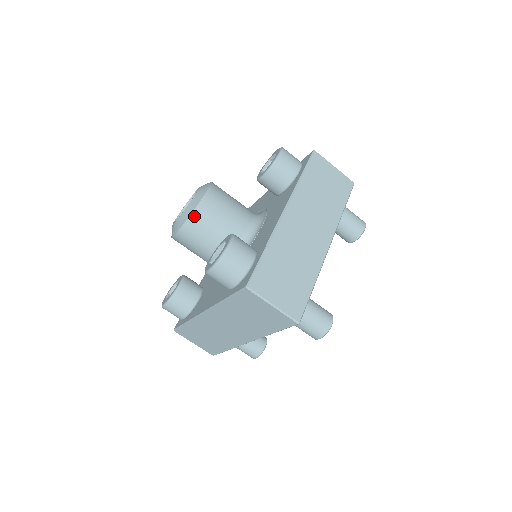
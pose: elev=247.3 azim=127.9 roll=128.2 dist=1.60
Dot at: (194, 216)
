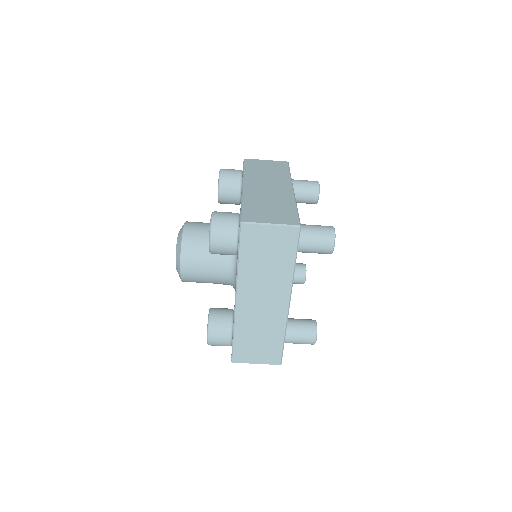
Dot at: (184, 281)
